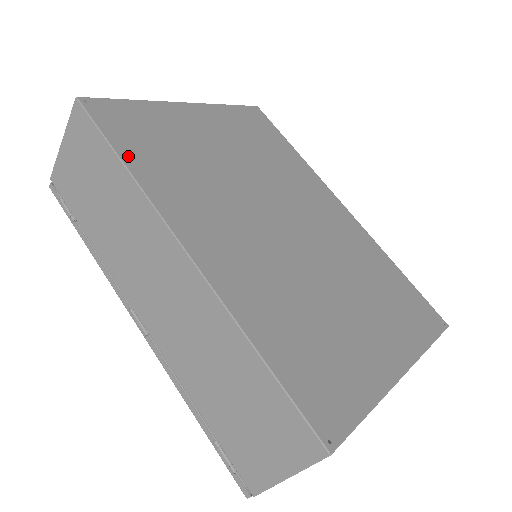
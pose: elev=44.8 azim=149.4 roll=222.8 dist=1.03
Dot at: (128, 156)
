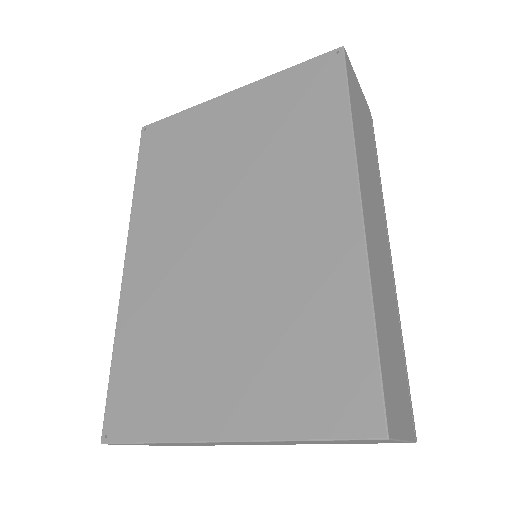
Dot at: (141, 177)
